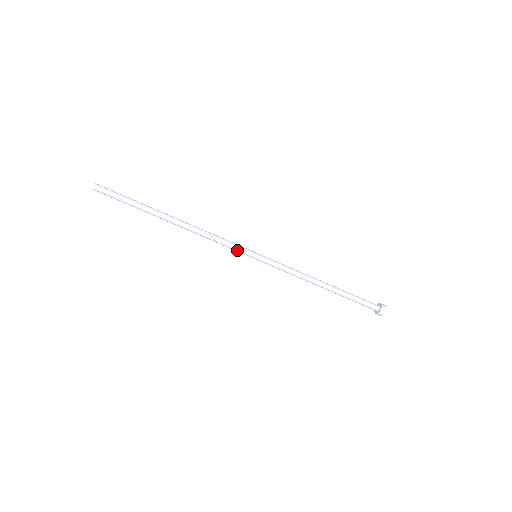
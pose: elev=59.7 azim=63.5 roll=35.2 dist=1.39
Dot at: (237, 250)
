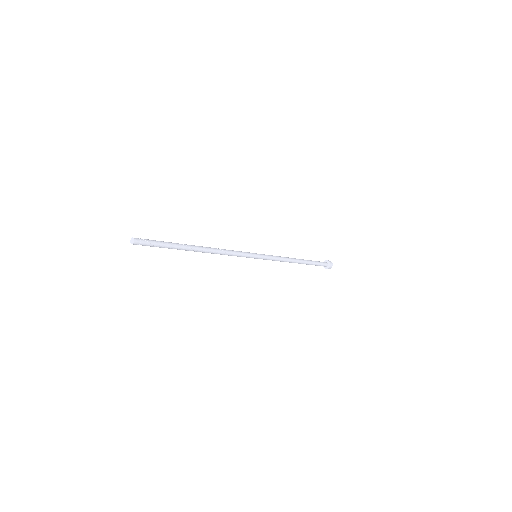
Dot at: occluded
